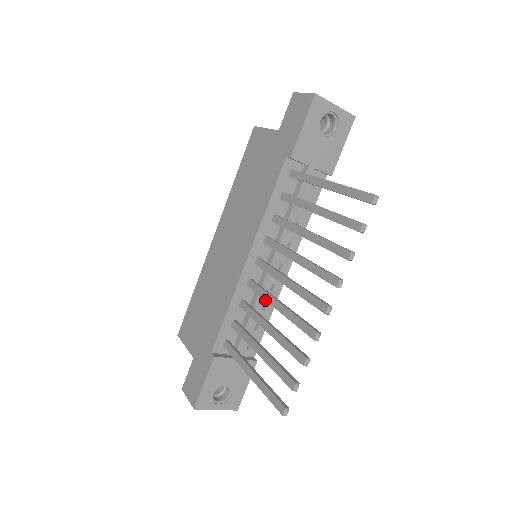
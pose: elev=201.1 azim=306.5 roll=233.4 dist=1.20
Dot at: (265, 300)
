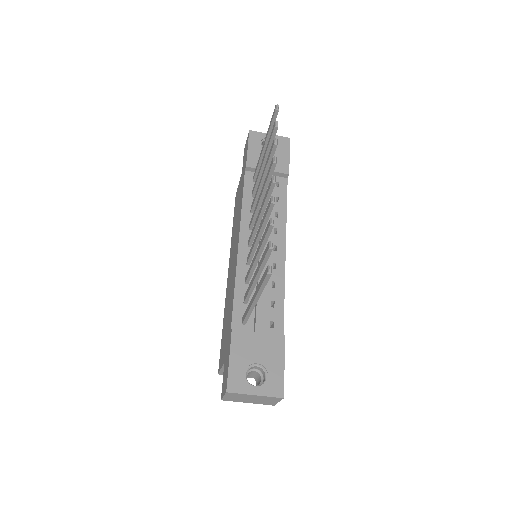
Dot at: (253, 247)
